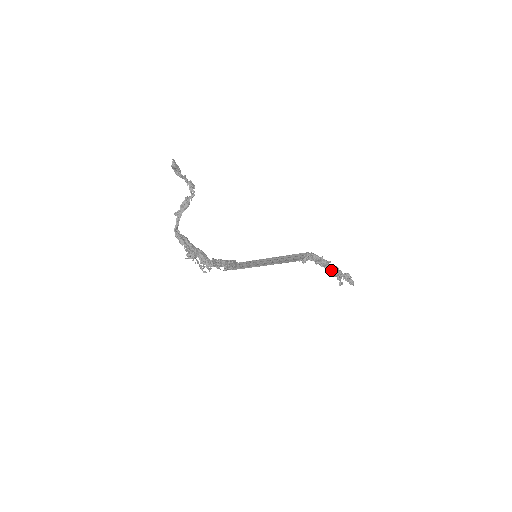
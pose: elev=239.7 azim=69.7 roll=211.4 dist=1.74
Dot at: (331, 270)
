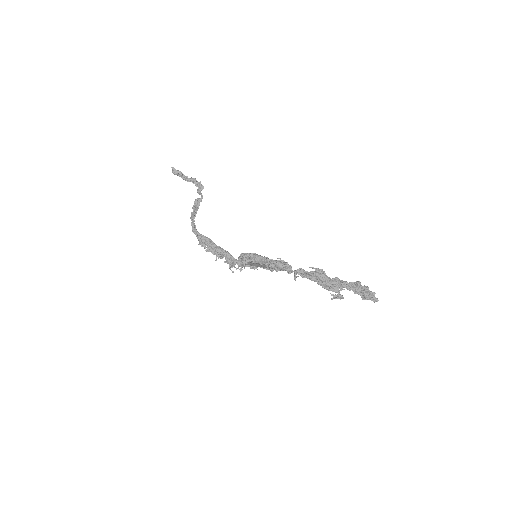
Dot at: (302, 276)
